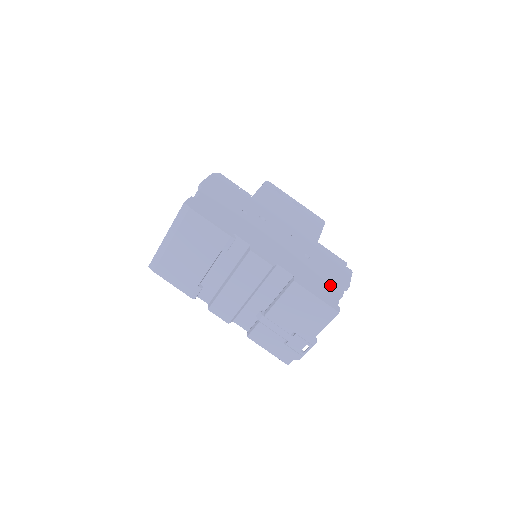
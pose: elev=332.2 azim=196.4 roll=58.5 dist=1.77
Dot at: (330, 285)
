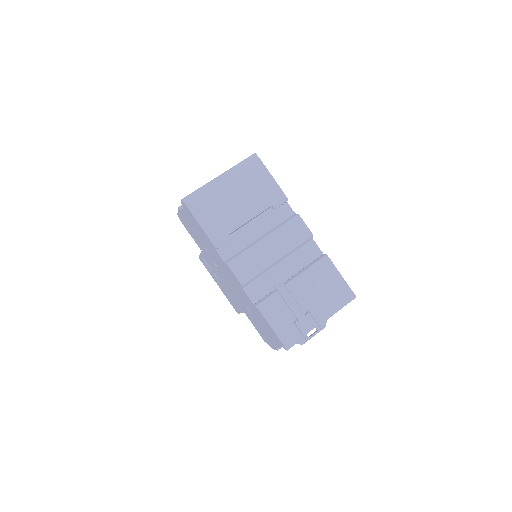
Dot at: occluded
